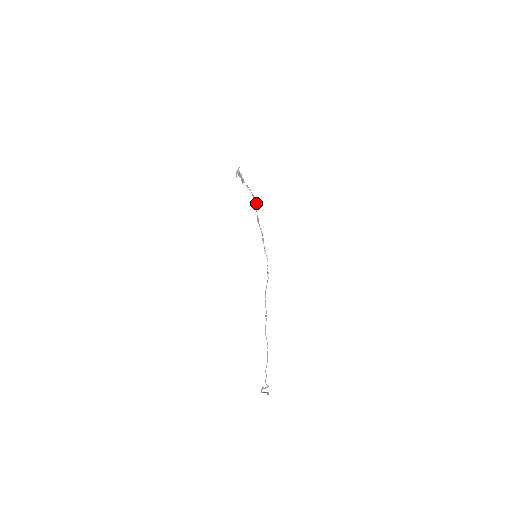
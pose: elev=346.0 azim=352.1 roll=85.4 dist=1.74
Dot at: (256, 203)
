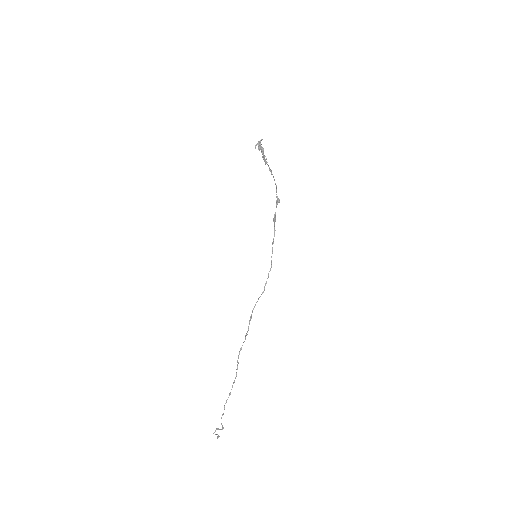
Dot at: (278, 198)
